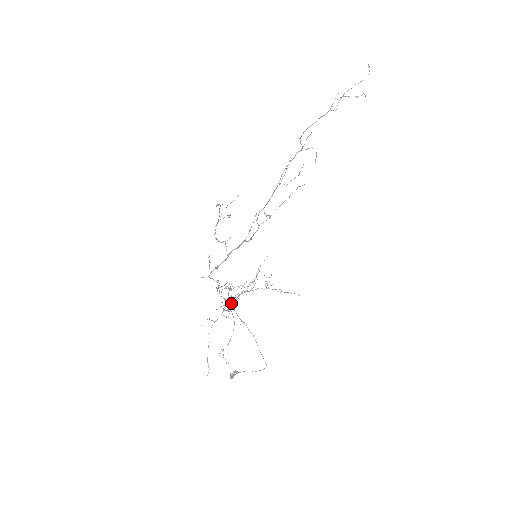
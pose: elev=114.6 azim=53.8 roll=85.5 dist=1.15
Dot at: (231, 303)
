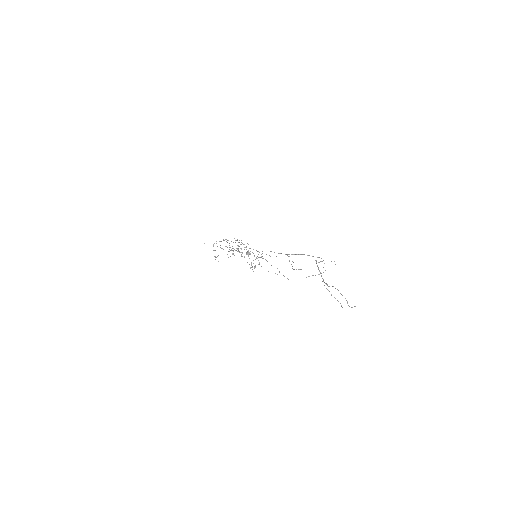
Dot at: occluded
